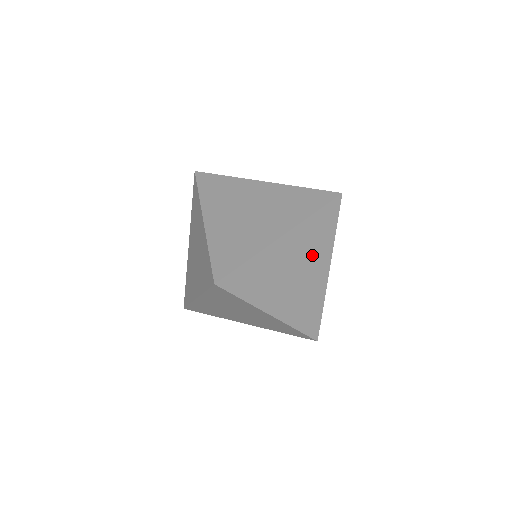
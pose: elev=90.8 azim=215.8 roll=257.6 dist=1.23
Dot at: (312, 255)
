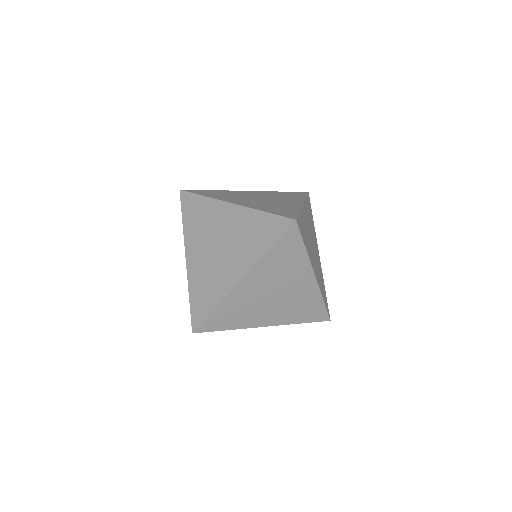
Dot at: (312, 233)
